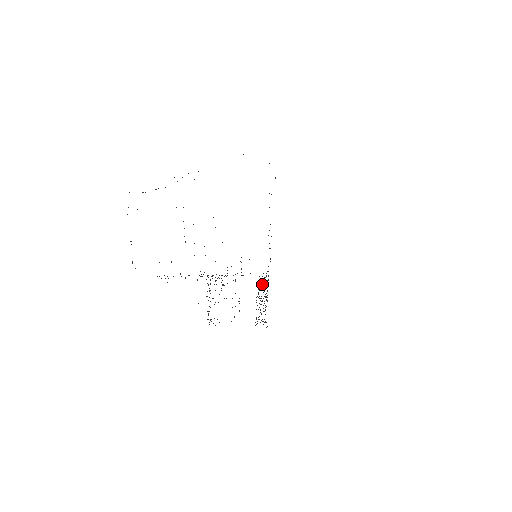
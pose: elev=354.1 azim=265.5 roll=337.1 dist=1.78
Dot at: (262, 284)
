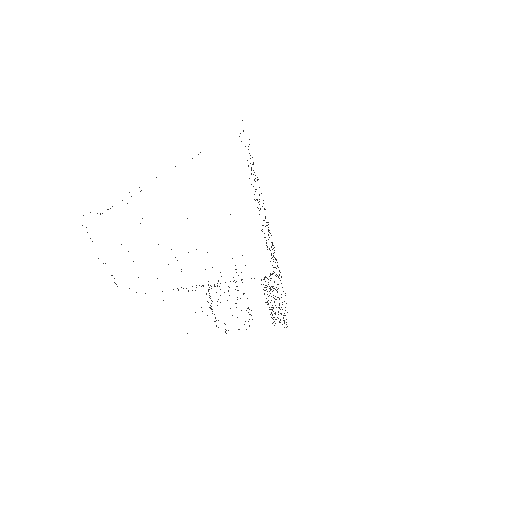
Dot at: (269, 286)
